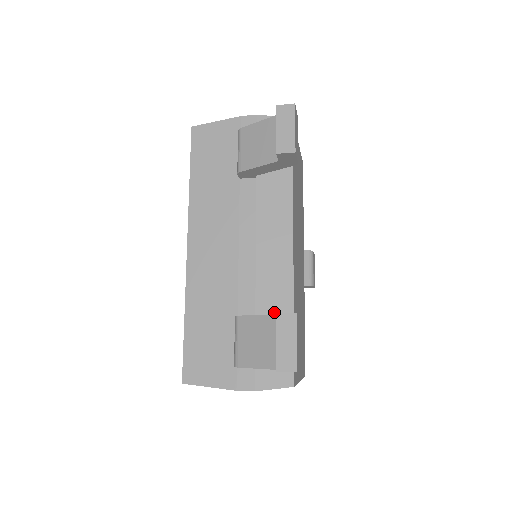
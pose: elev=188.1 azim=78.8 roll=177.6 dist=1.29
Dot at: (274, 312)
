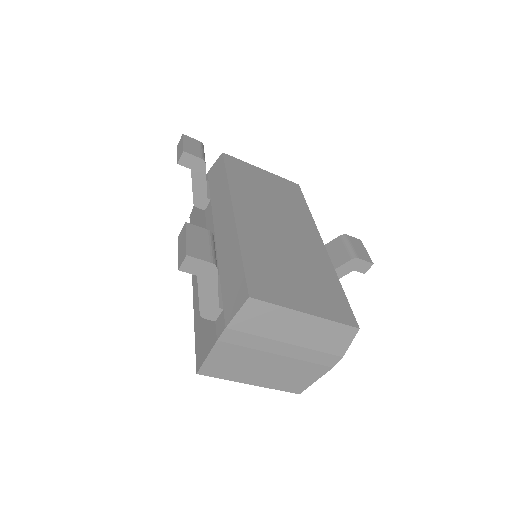
Dot at: (229, 260)
